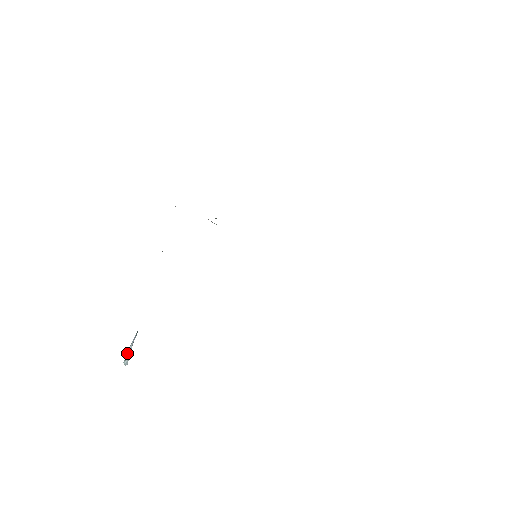
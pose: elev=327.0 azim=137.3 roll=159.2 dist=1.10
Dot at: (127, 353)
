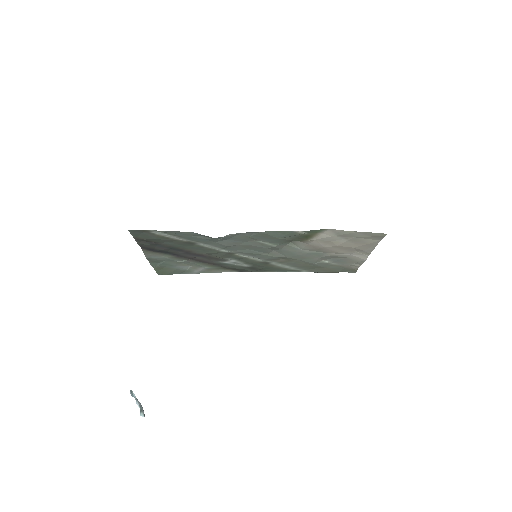
Dot at: (139, 405)
